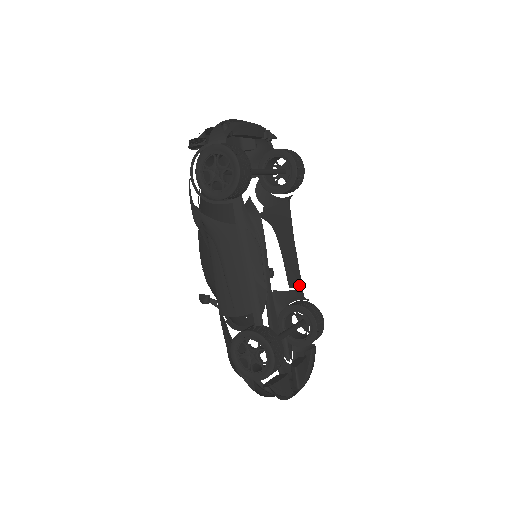
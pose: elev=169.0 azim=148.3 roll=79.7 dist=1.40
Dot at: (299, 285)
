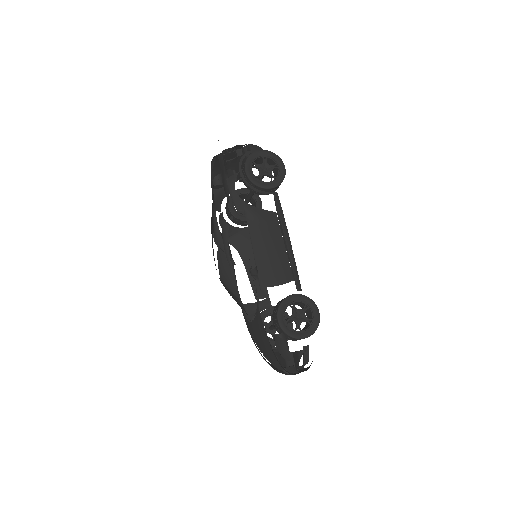
Dot at: (265, 296)
